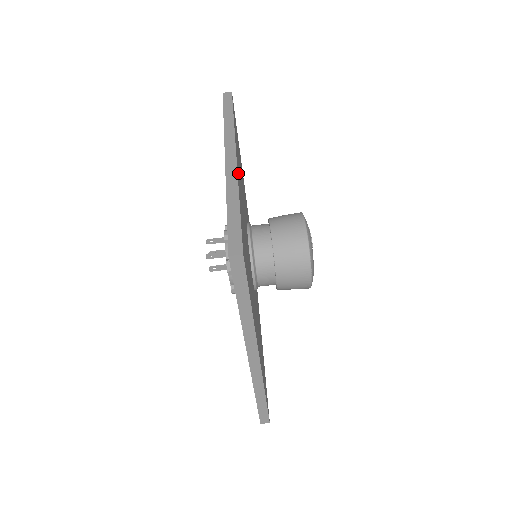
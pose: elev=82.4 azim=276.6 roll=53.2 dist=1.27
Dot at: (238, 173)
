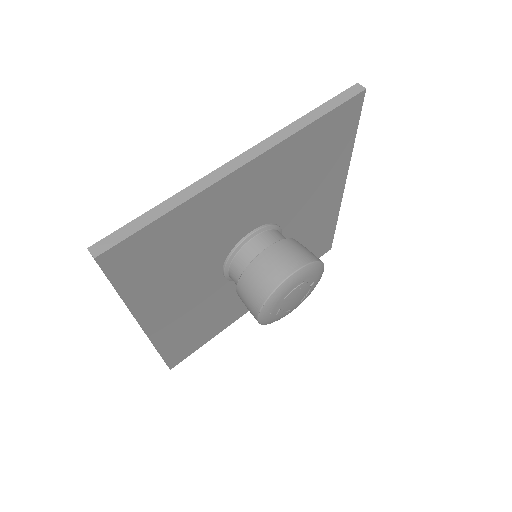
Dot at: (234, 182)
